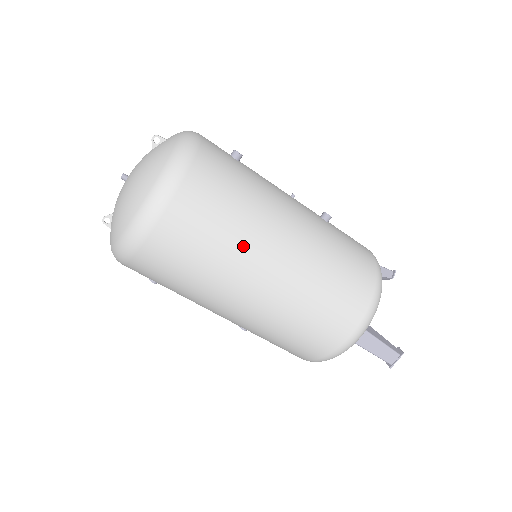
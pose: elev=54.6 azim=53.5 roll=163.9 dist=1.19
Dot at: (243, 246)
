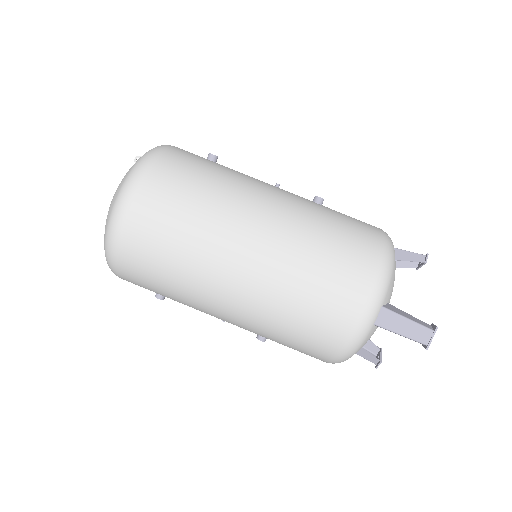
Dot at: (213, 226)
